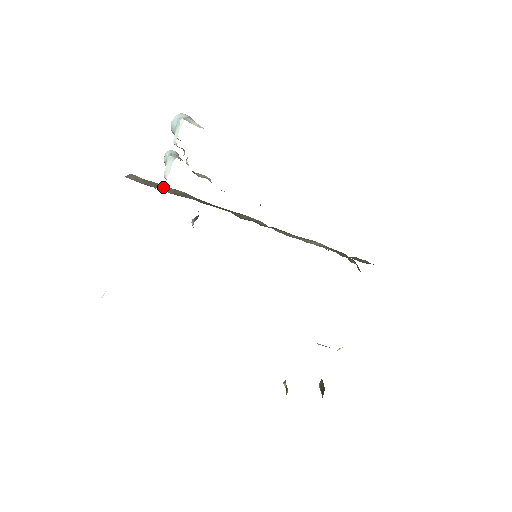
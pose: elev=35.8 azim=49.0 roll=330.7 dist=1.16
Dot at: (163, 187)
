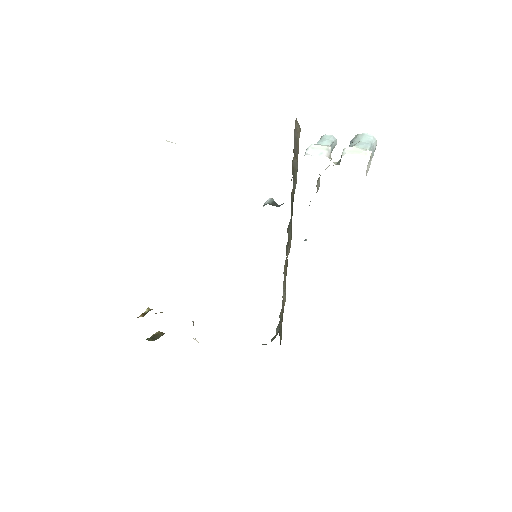
Dot at: (297, 157)
